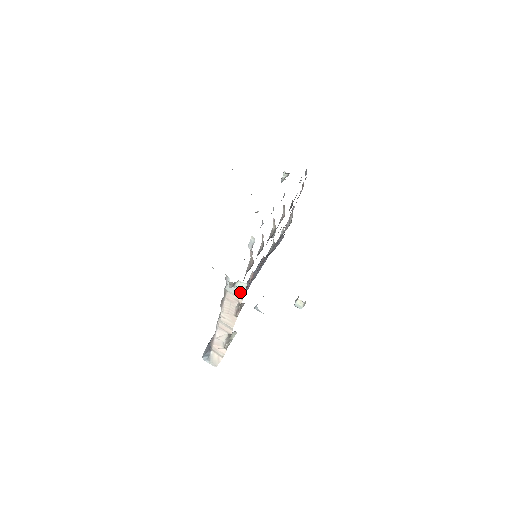
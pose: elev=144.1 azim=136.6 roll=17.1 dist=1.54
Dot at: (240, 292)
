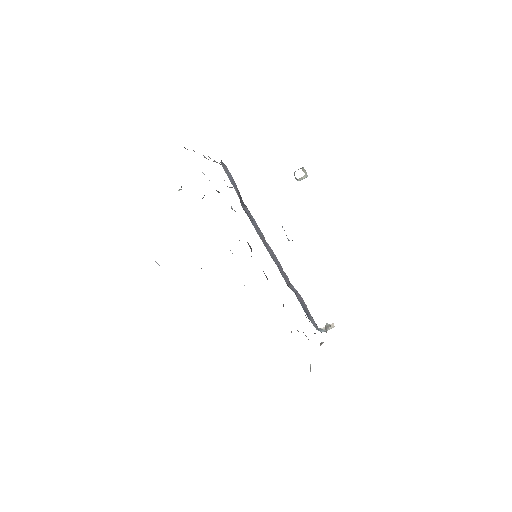
Dot at: occluded
